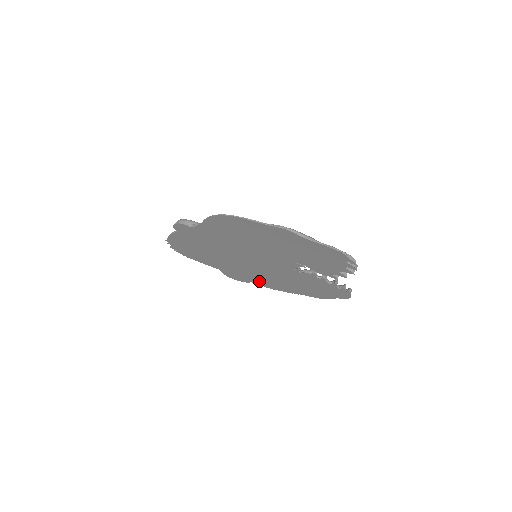
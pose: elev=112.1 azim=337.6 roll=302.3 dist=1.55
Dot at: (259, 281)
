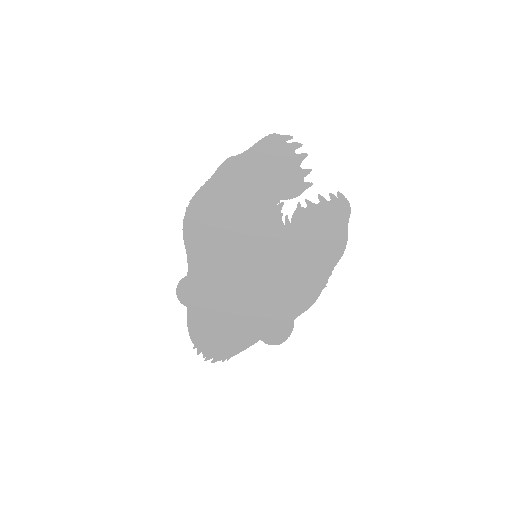
Dot at: (295, 304)
